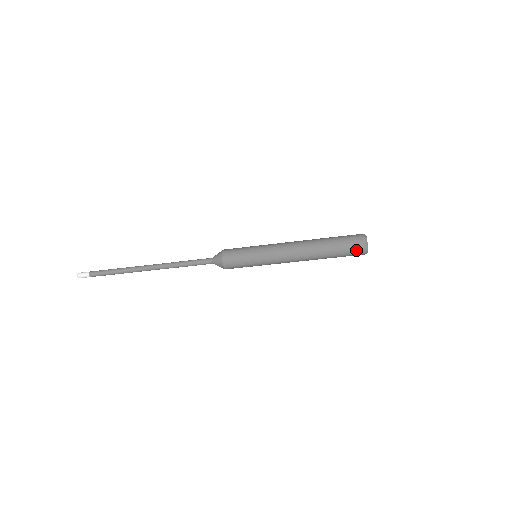
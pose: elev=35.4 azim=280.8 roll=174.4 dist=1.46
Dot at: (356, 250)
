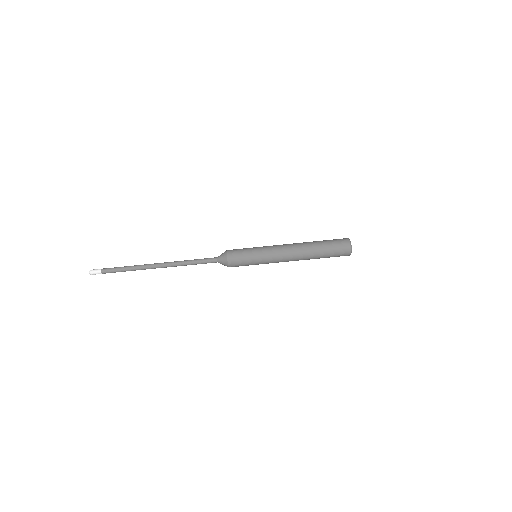
Dot at: (341, 242)
